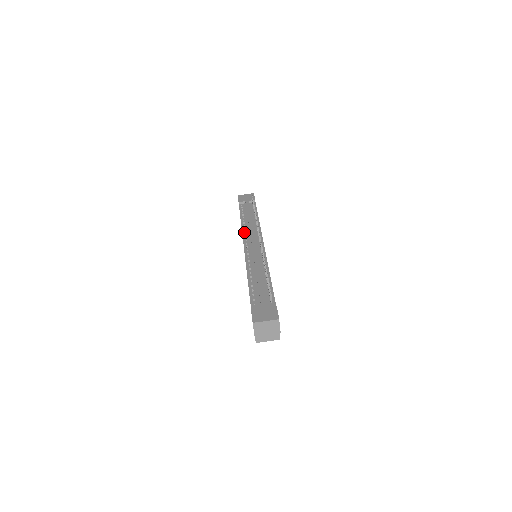
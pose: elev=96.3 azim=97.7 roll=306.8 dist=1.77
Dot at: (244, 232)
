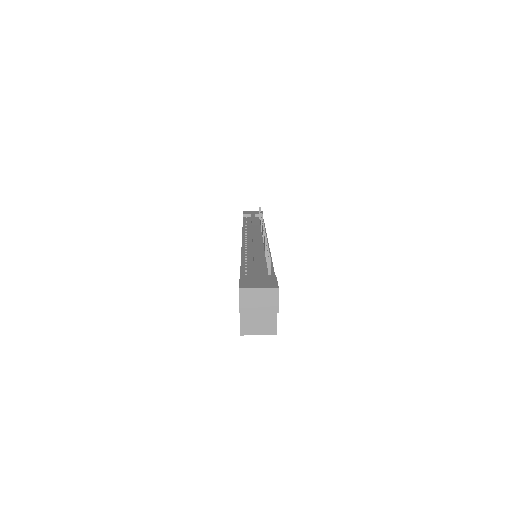
Dot at: (245, 231)
